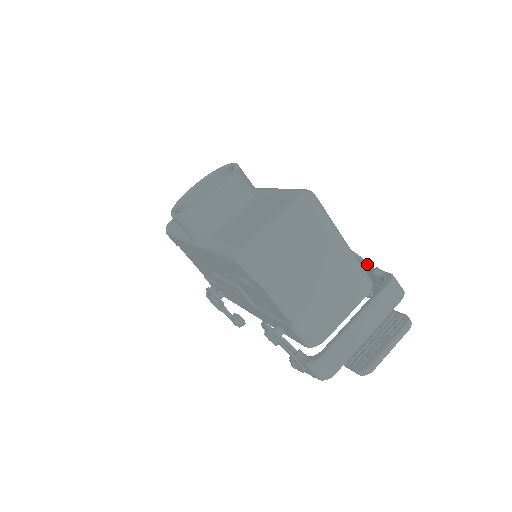
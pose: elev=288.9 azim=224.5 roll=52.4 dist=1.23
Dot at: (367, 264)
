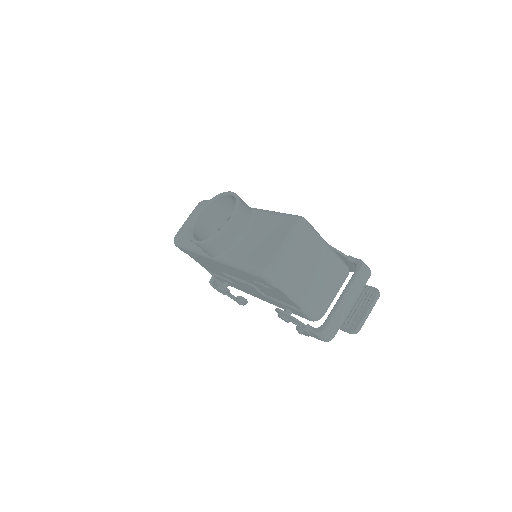
Dot at: (342, 254)
